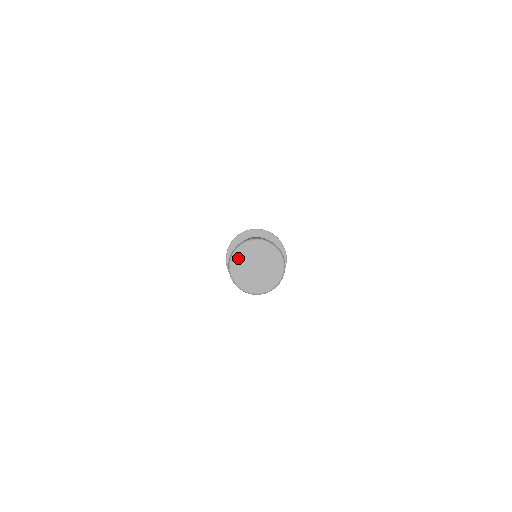
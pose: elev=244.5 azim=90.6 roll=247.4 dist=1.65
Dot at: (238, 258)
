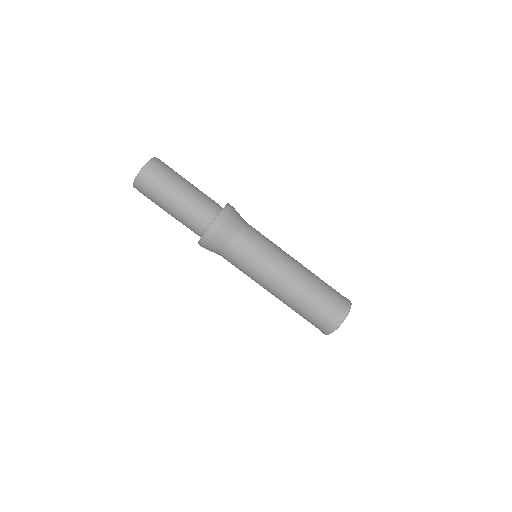
Dot at: occluded
